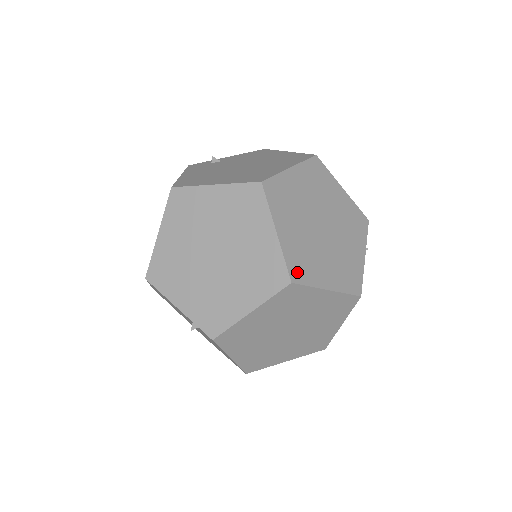
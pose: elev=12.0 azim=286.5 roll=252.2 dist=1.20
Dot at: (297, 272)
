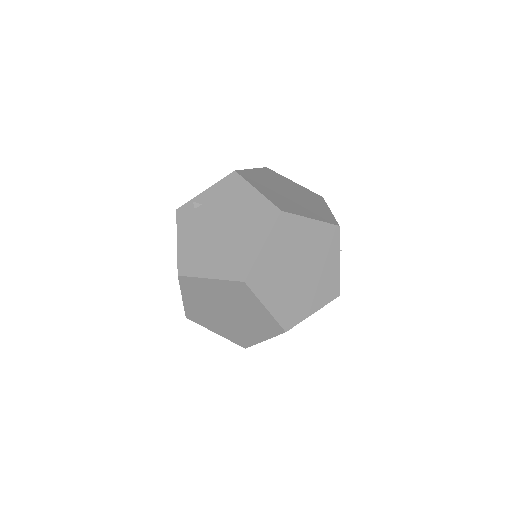
Dot at: (288, 322)
